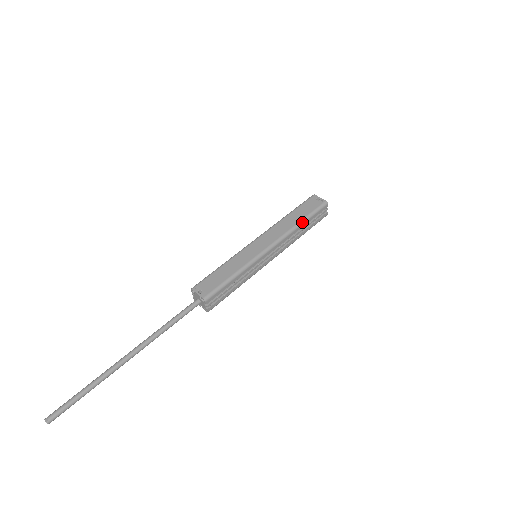
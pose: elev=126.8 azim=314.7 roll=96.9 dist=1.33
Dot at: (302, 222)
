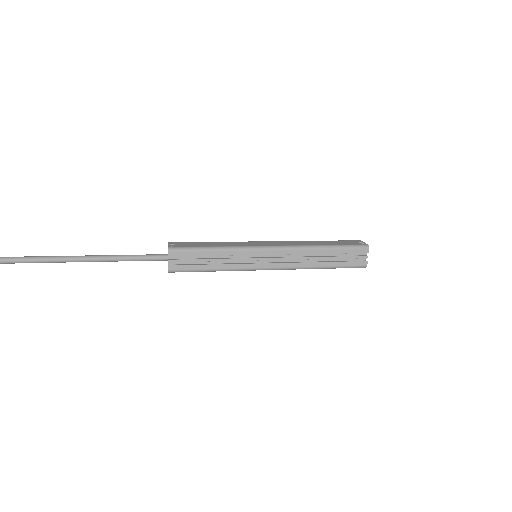
Dot at: (325, 247)
